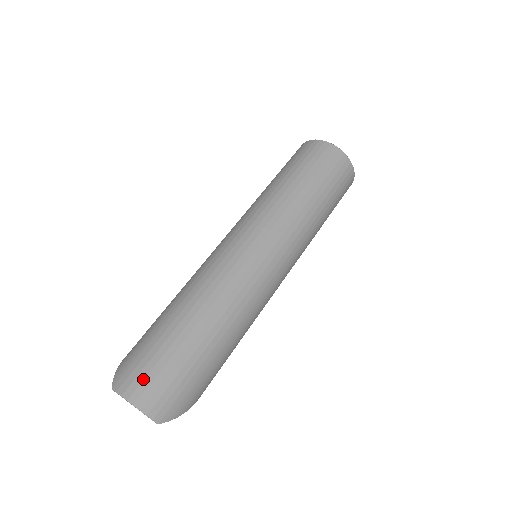
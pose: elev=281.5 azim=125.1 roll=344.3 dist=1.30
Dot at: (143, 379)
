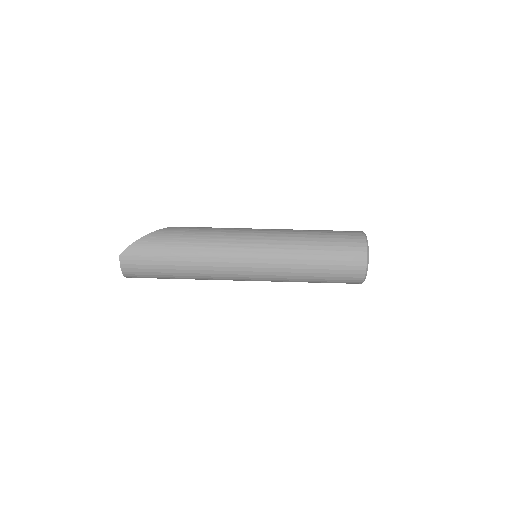
Dot at: (135, 268)
